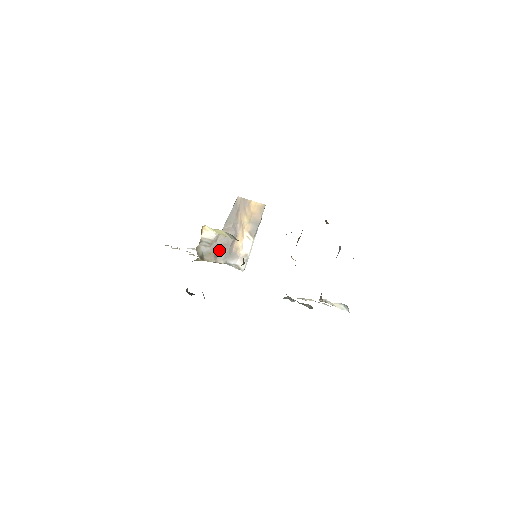
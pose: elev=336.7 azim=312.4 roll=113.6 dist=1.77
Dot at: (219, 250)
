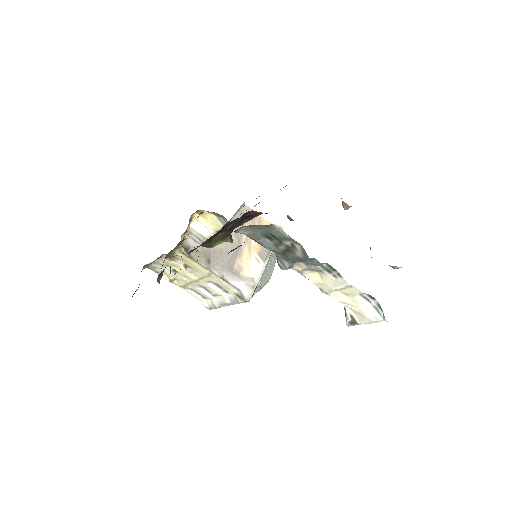
Dot at: (214, 256)
